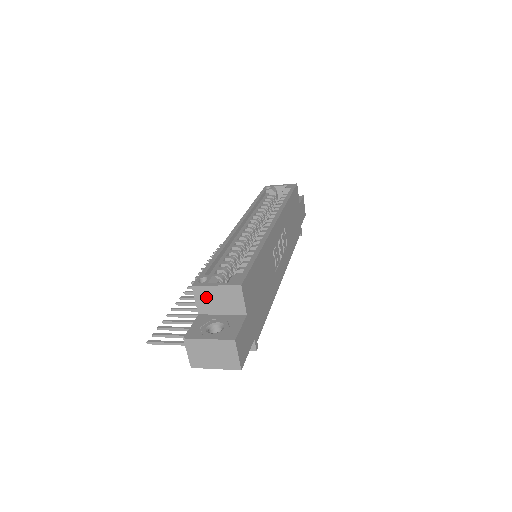
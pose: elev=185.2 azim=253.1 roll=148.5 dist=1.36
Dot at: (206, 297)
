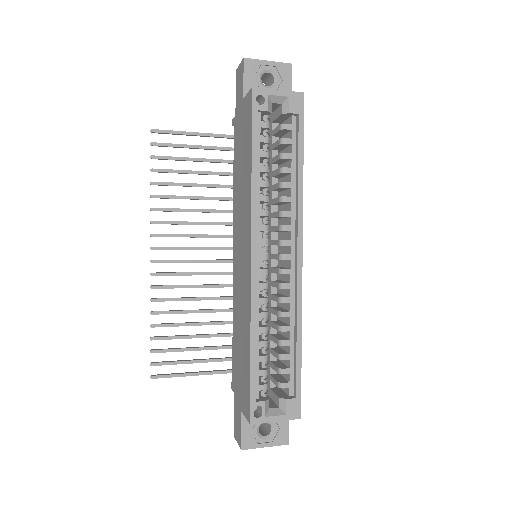
Dot at: occluded
